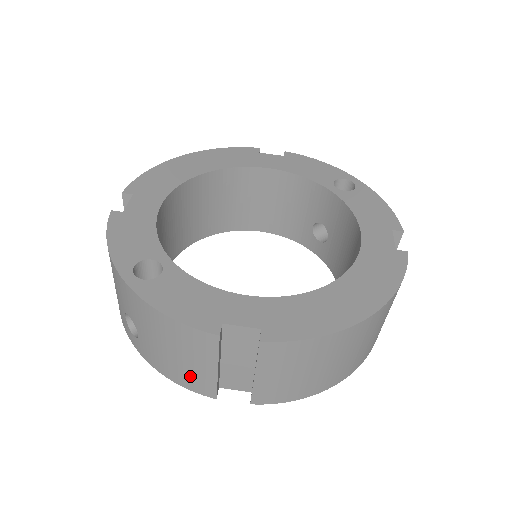
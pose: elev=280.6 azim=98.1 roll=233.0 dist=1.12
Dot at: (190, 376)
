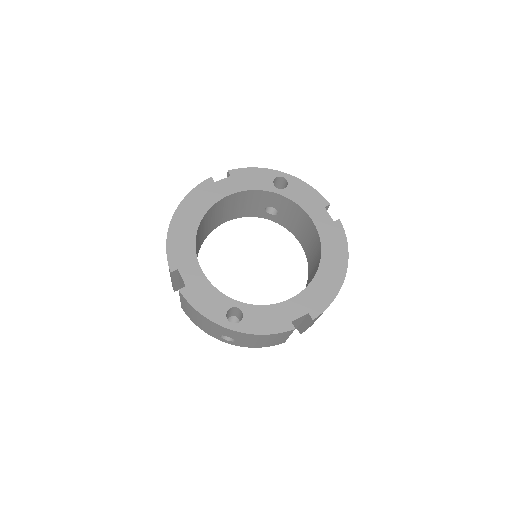
Dot at: (273, 343)
